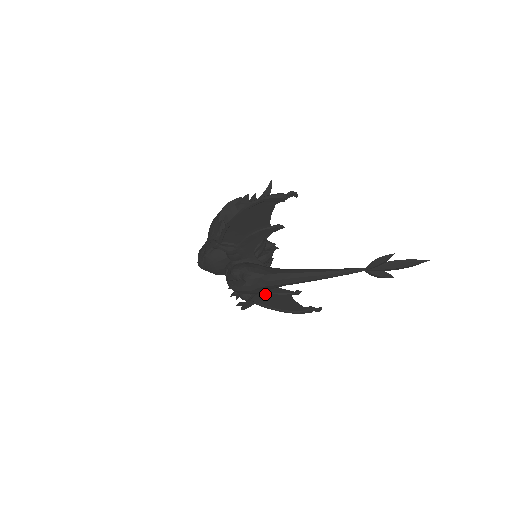
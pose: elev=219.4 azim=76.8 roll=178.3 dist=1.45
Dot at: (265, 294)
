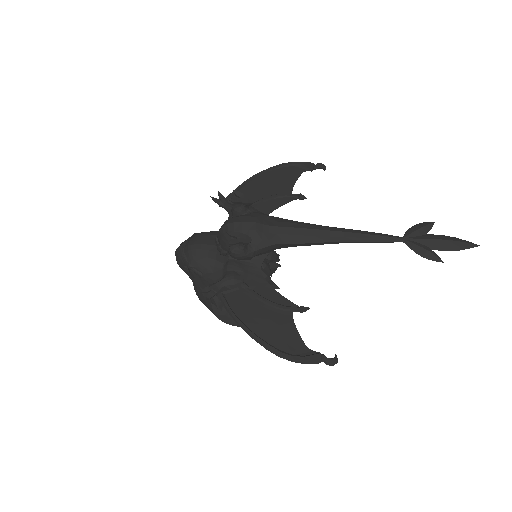
Dot at: (254, 300)
